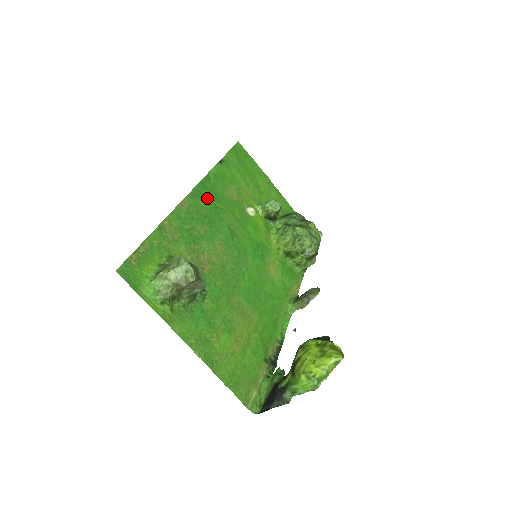
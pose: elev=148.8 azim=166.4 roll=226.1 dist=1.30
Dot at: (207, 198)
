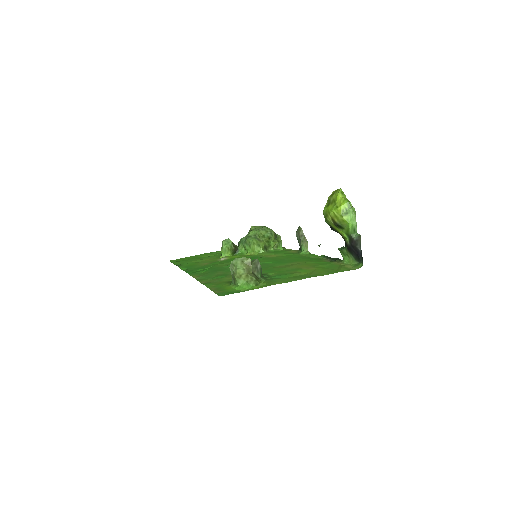
Dot at: occluded
